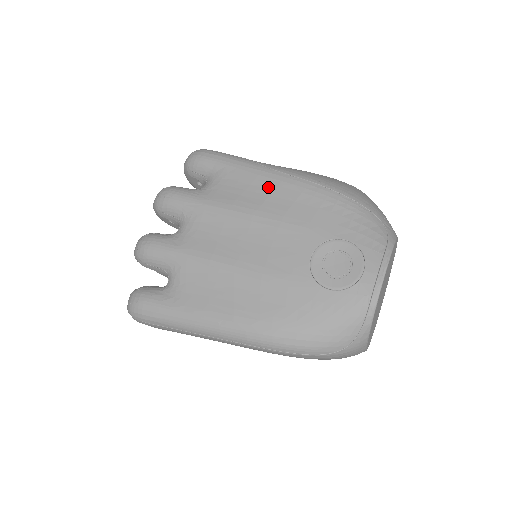
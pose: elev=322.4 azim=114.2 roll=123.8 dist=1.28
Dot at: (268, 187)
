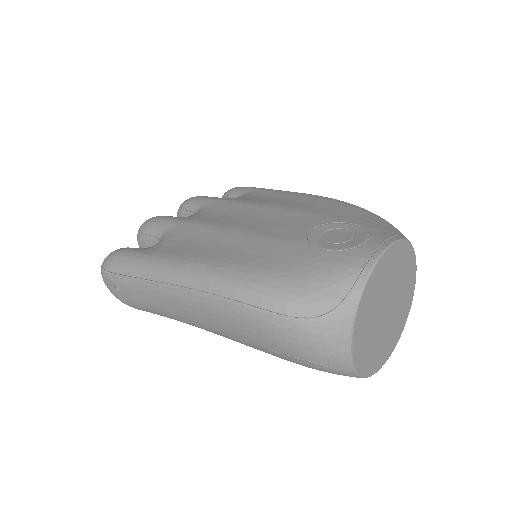
Dot at: (291, 197)
